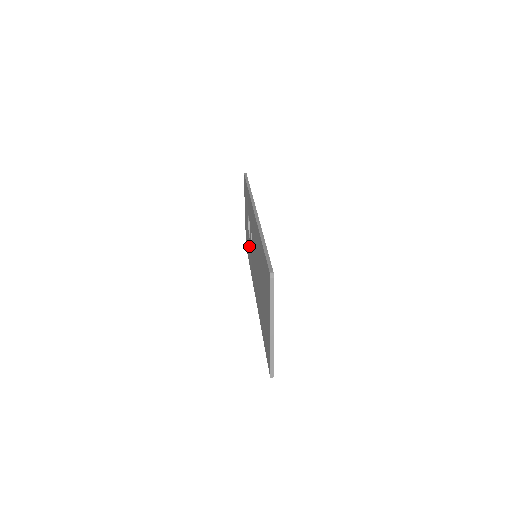
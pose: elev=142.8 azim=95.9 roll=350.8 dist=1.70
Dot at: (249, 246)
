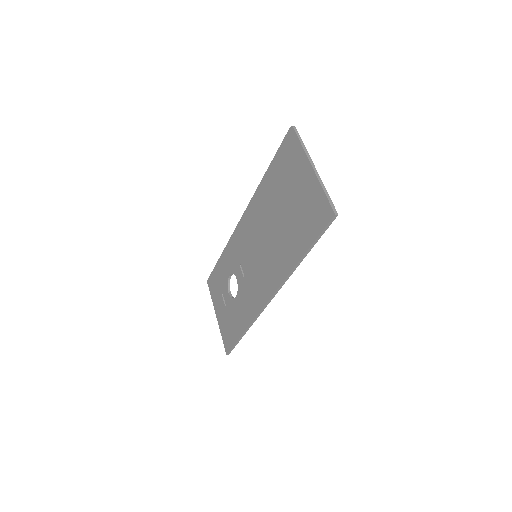
Dot at: (237, 307)
